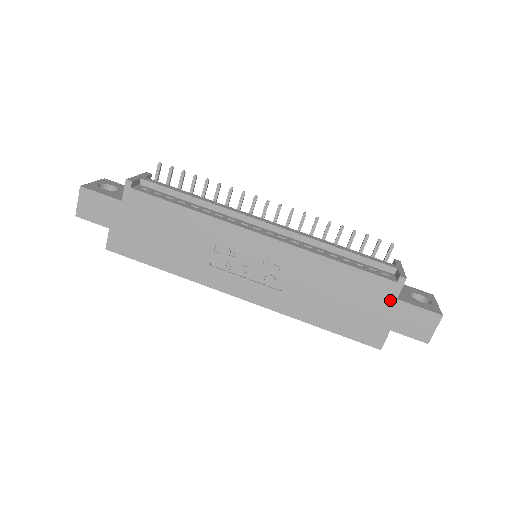
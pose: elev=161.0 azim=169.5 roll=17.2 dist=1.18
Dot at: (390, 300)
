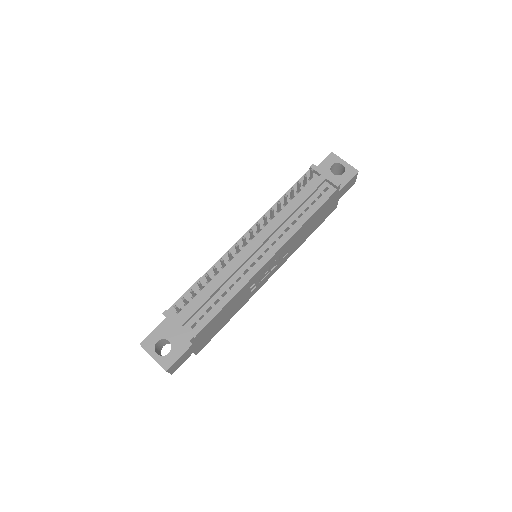
Dot at: (336, 196)
